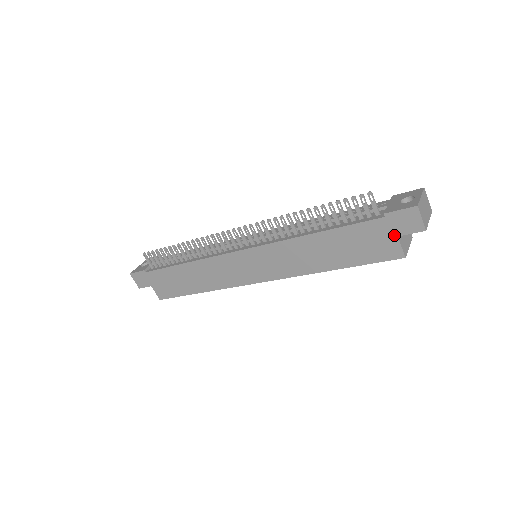
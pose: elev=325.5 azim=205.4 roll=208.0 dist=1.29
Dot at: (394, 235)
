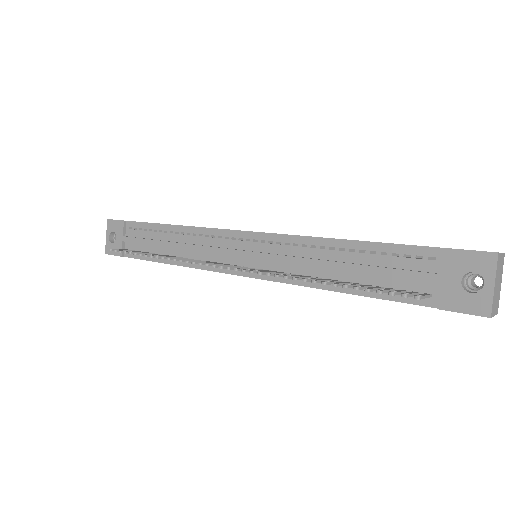
Dot at: occluded
